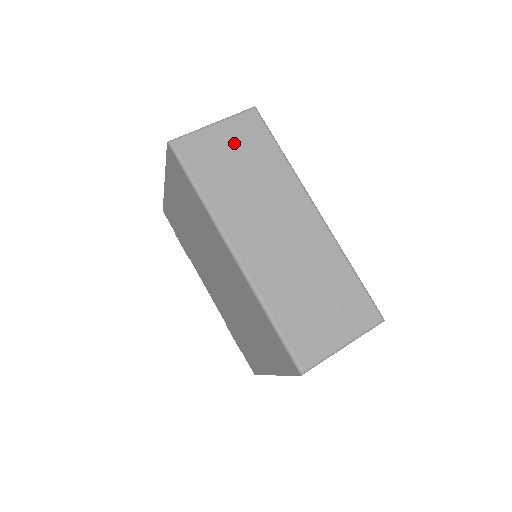
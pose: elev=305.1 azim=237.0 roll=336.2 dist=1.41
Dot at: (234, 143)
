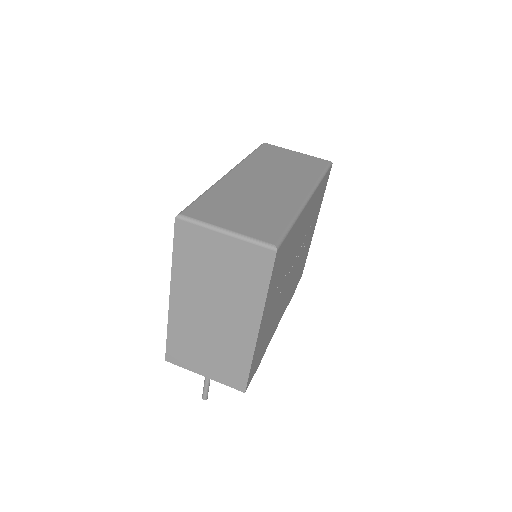
Dot at: (297, 159)
